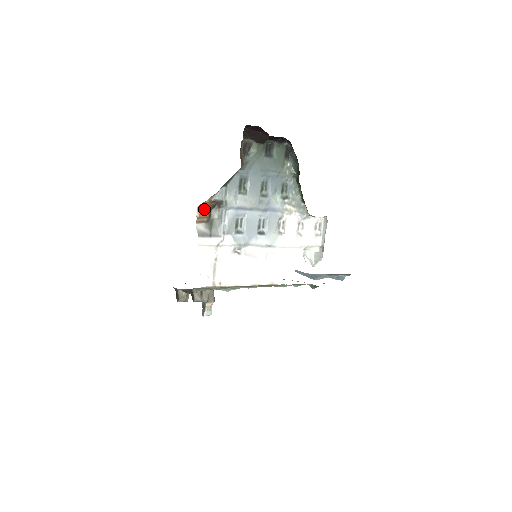
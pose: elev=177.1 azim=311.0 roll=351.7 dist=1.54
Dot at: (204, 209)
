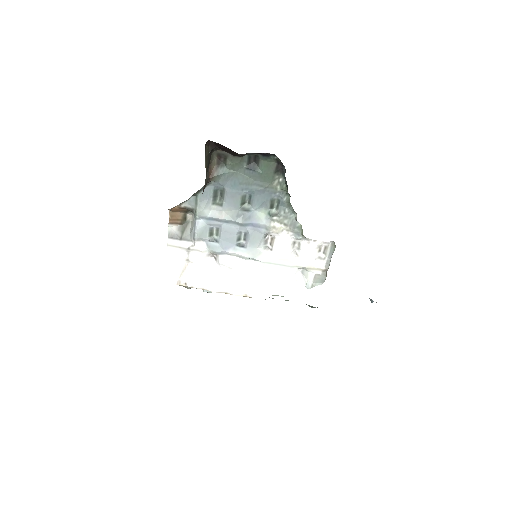
Dot at: (176, 212)
